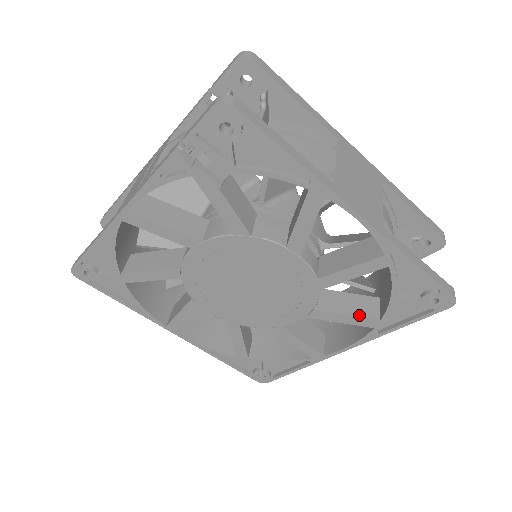
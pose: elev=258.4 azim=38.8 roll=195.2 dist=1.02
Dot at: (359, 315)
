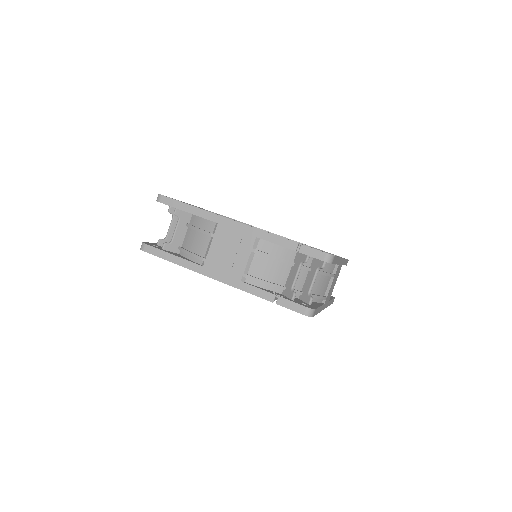
Dot at: occluded
